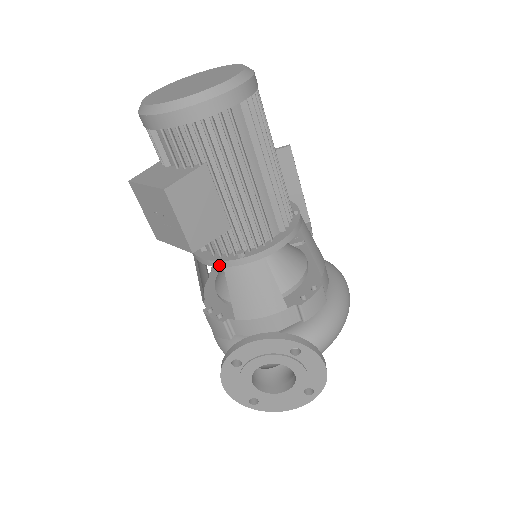
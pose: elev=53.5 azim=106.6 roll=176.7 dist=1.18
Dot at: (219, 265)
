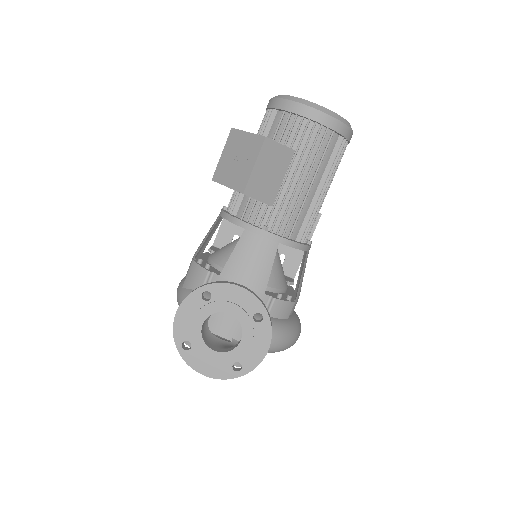
Dot at: (243, 226)
